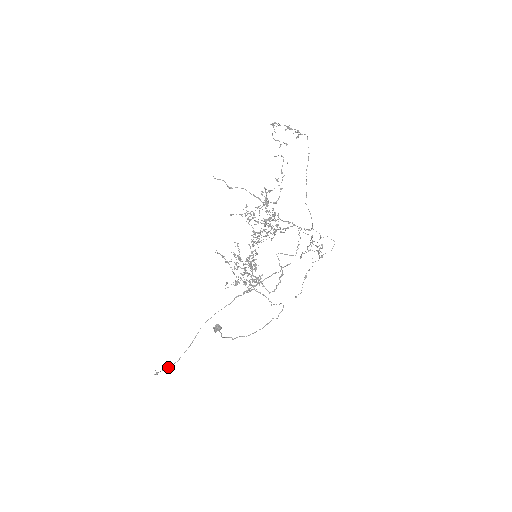
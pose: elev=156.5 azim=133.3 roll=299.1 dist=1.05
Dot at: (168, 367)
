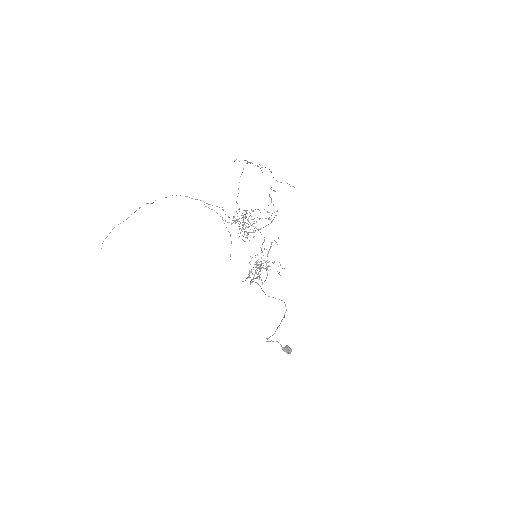
Dot at: occluded
